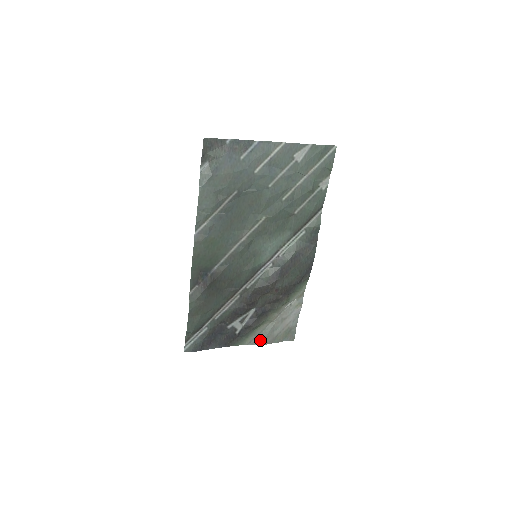
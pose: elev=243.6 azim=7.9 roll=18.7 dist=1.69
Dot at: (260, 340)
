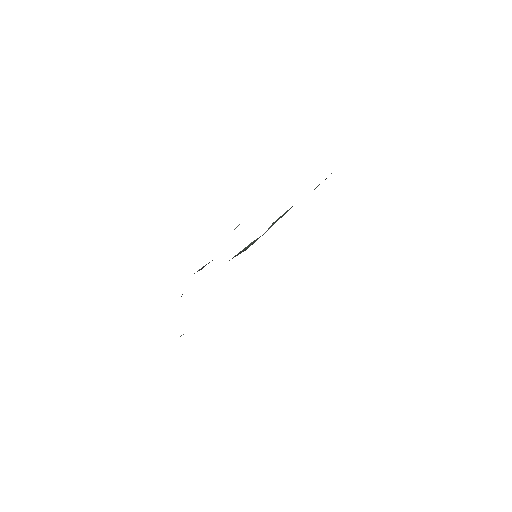
Dot at: occluded
